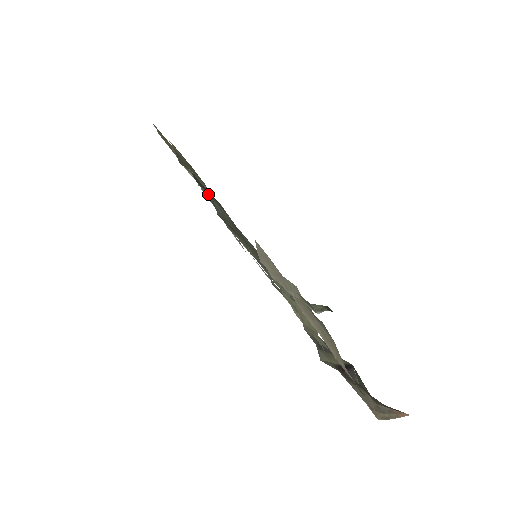
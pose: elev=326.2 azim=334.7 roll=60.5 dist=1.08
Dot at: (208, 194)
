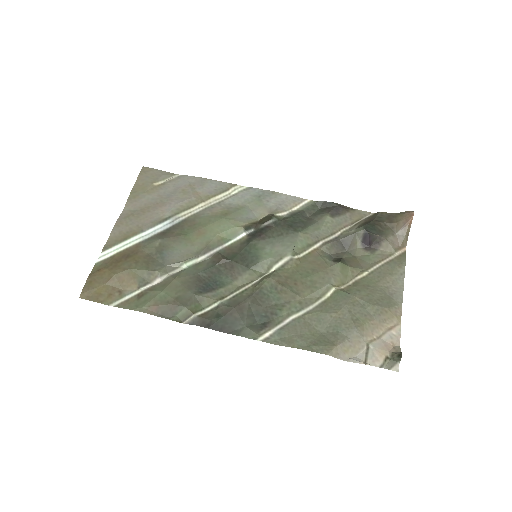
Dot at: (240, 328)
